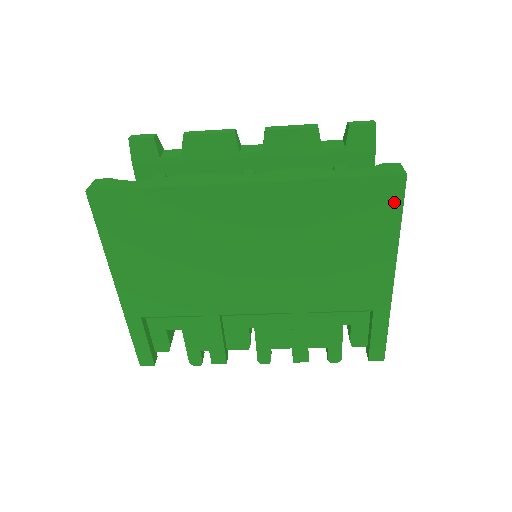
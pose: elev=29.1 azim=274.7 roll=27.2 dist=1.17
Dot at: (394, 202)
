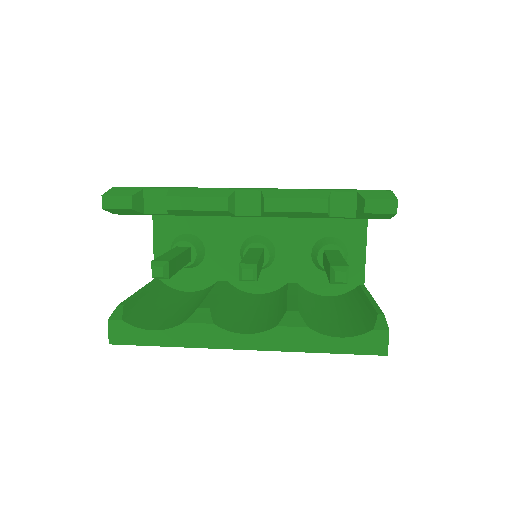
Dot at: occluded
